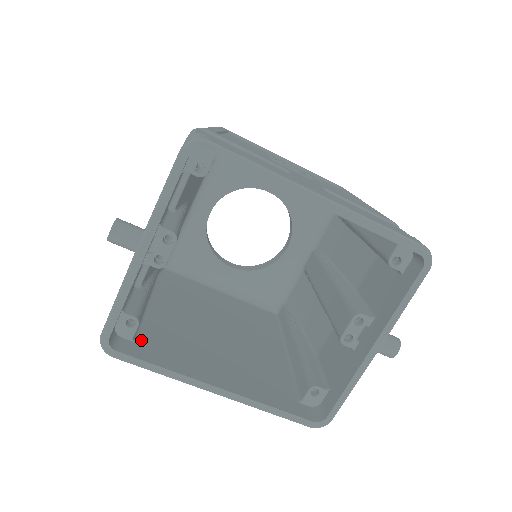
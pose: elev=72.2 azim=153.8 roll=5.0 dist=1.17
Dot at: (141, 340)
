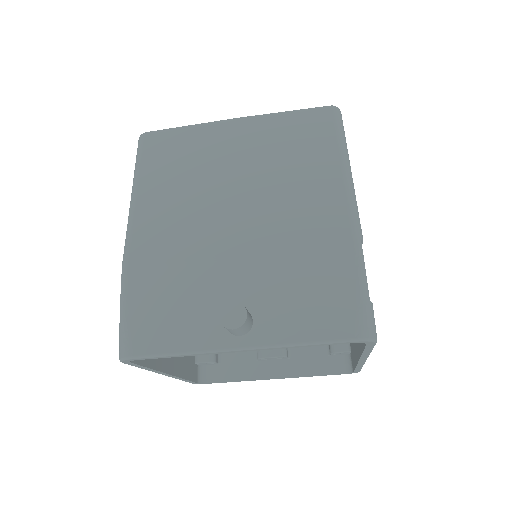
Dot at: occluded
